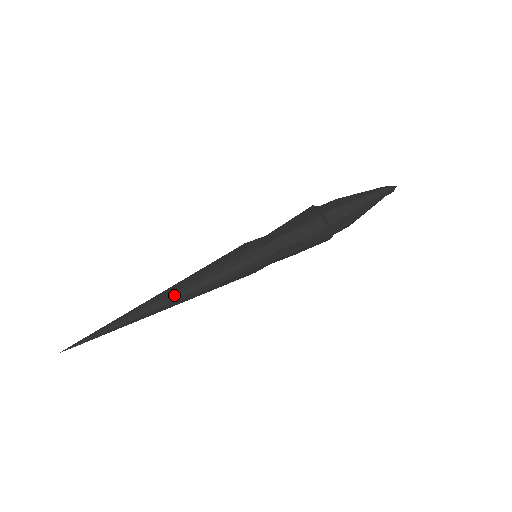
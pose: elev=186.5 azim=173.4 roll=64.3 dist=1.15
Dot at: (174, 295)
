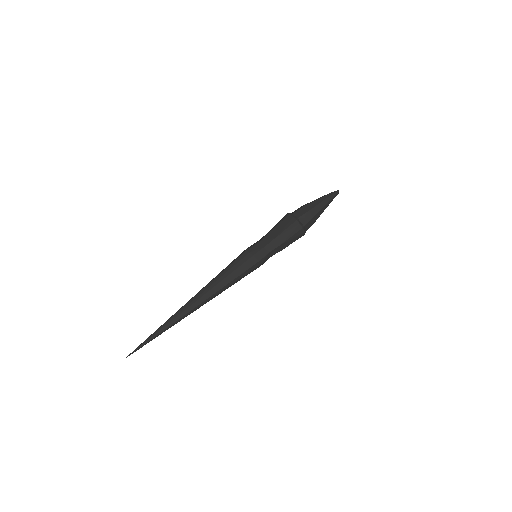
Dot at: (206, 296)
